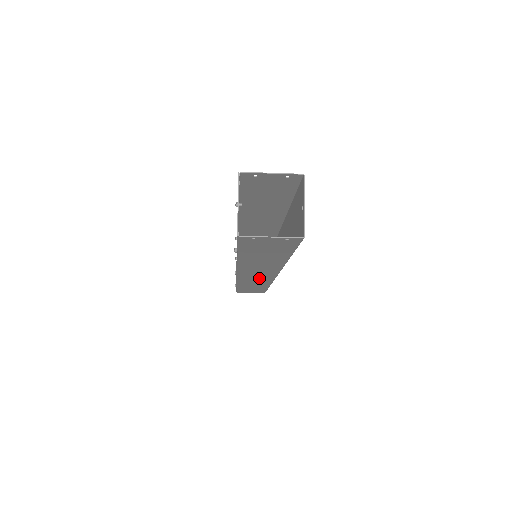
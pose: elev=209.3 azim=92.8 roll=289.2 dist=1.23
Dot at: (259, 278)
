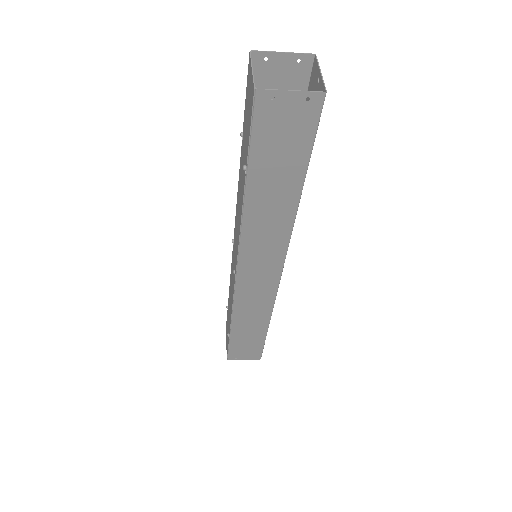
Dot at: (260, 285)
